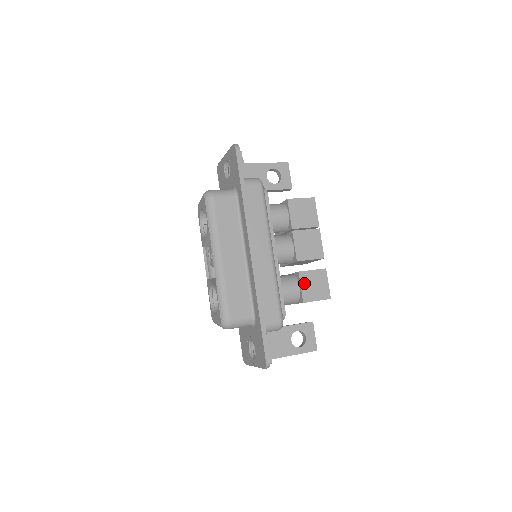
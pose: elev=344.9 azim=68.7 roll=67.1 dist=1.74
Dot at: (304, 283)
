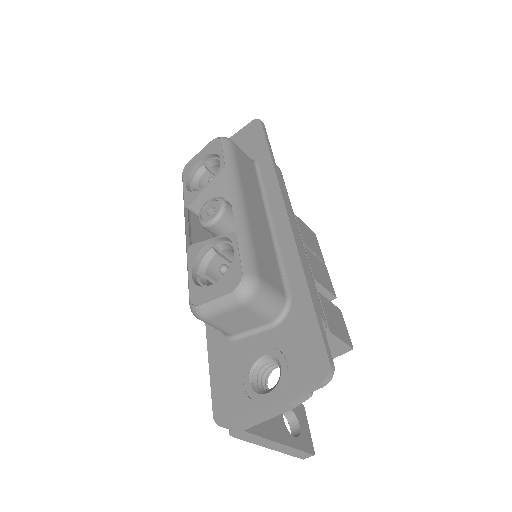
Dot at: (325, 308)
